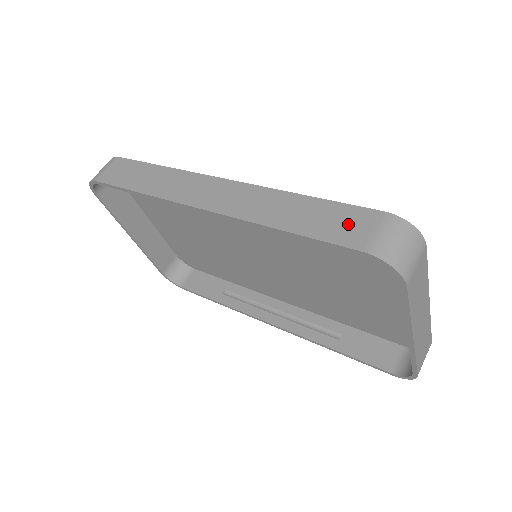
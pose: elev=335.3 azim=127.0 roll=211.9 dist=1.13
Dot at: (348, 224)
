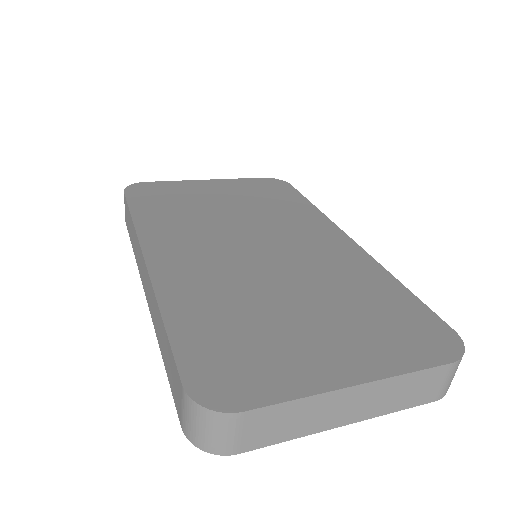
Dot at: (175, 383)
